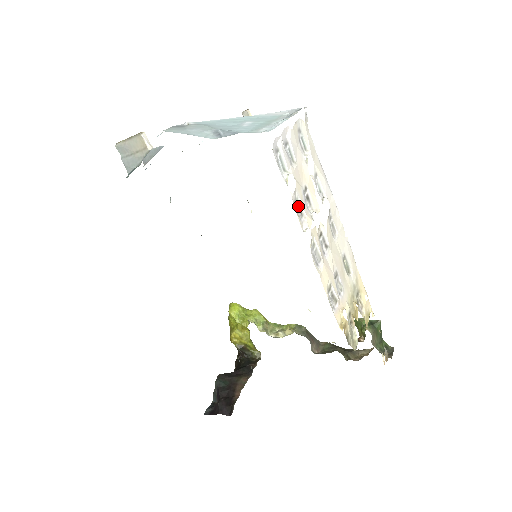
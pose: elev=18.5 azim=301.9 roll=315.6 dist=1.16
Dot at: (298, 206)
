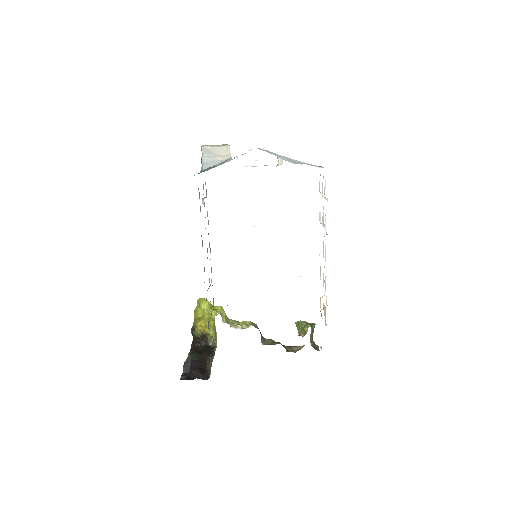
Dot at: (325, 219)
